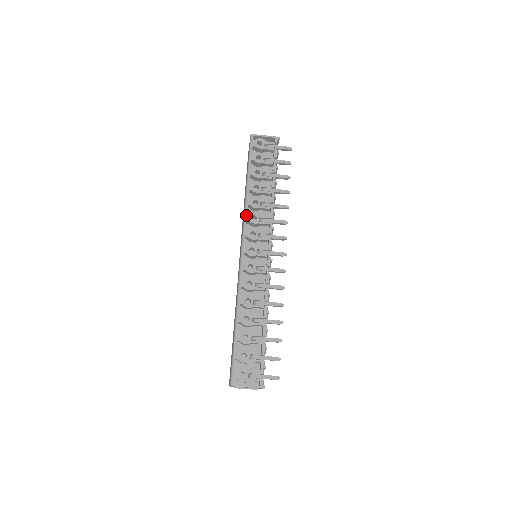
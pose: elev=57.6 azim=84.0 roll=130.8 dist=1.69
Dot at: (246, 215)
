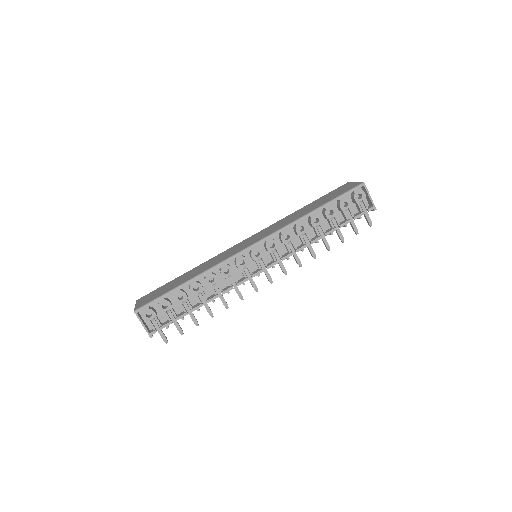
Dot at: (285, 229)
